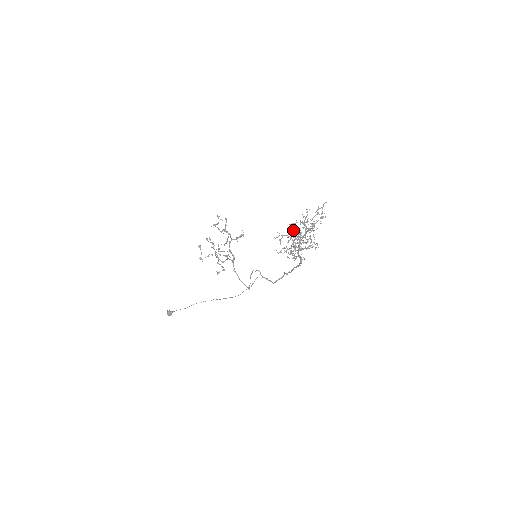
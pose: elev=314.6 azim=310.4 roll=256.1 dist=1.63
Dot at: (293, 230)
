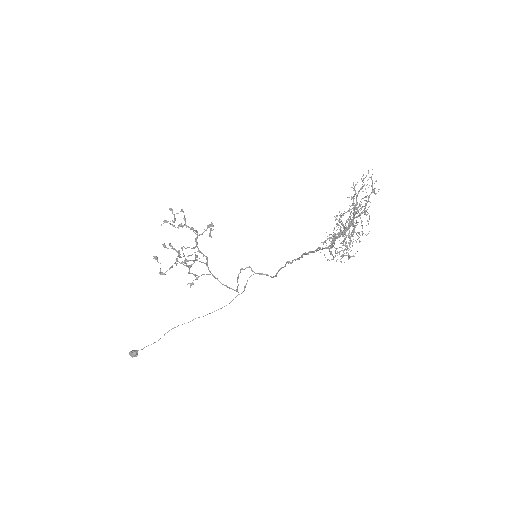
Dot at: occluded
